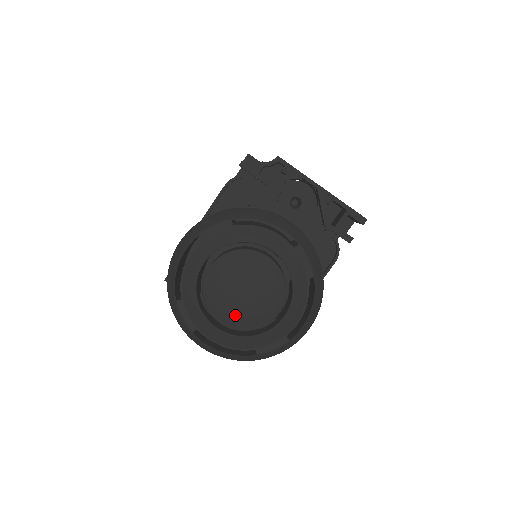
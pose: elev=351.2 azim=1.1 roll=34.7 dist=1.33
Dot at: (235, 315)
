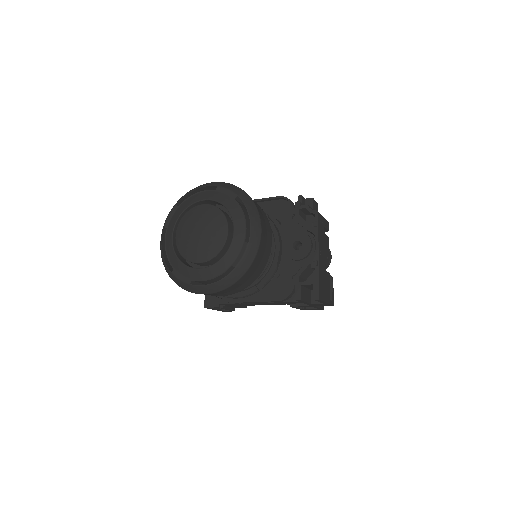
Dot at: (184, 239)
